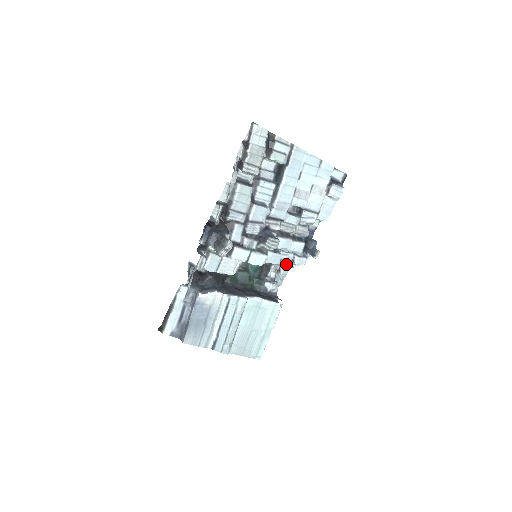
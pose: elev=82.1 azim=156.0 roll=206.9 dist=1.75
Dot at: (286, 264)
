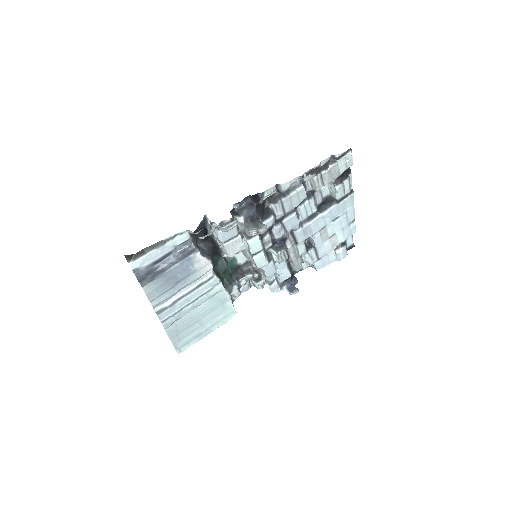
Dot at: (258, 281)
